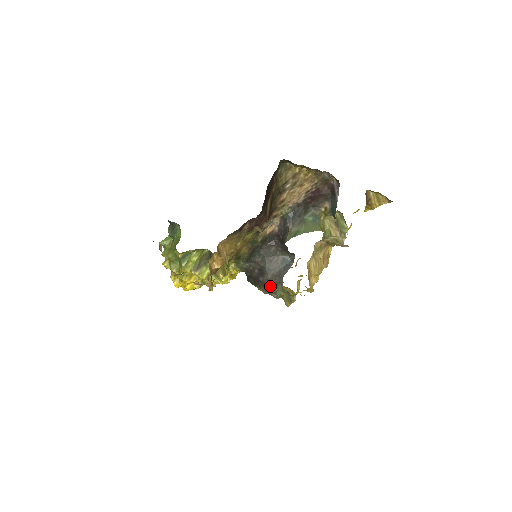
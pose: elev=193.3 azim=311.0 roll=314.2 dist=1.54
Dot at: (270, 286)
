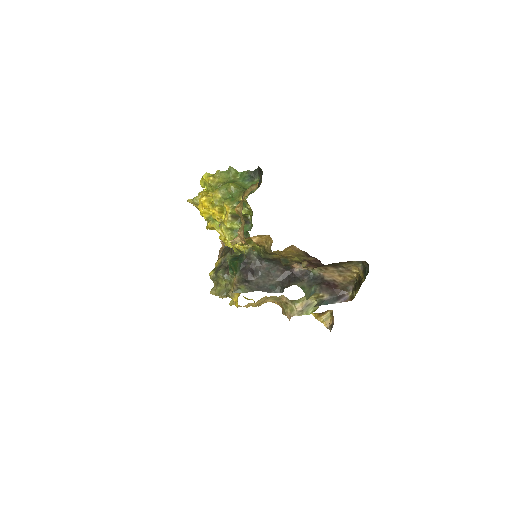
Dot at: (245, 283)
